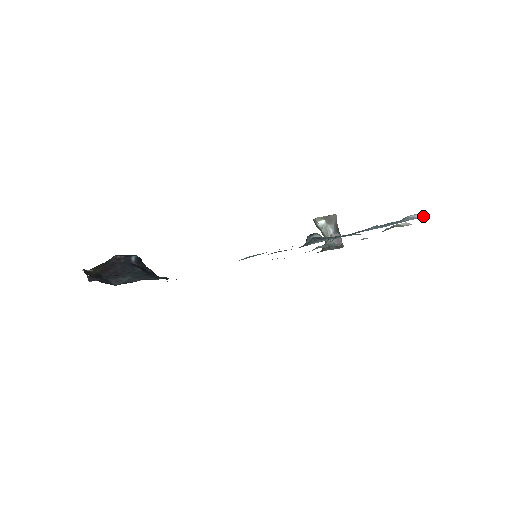
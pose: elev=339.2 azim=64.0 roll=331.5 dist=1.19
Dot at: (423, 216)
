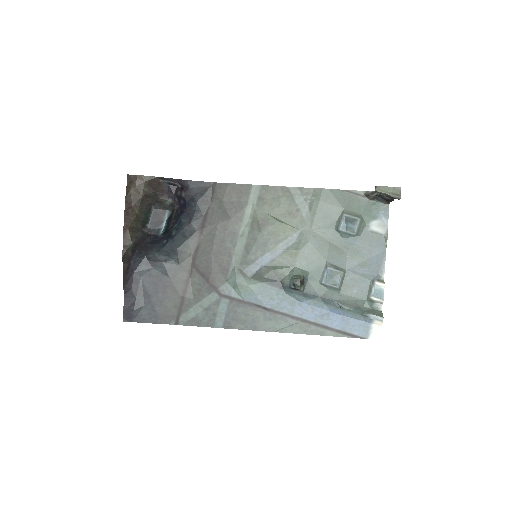
Dot at: (378, 324)
